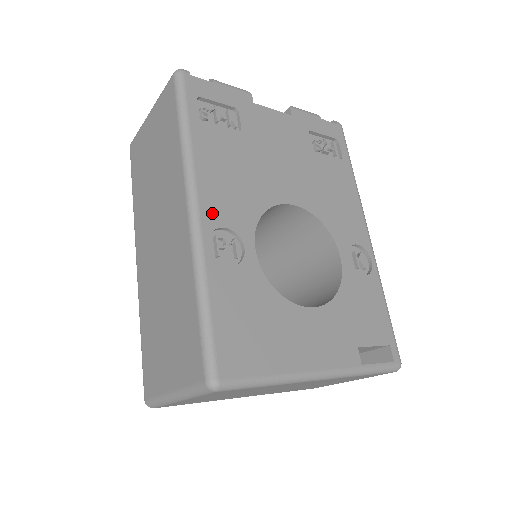
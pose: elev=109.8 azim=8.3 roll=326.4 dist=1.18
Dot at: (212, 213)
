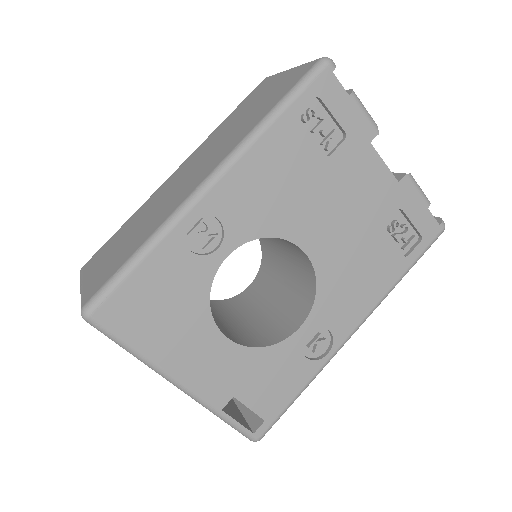
Dot at: (220, 200)
